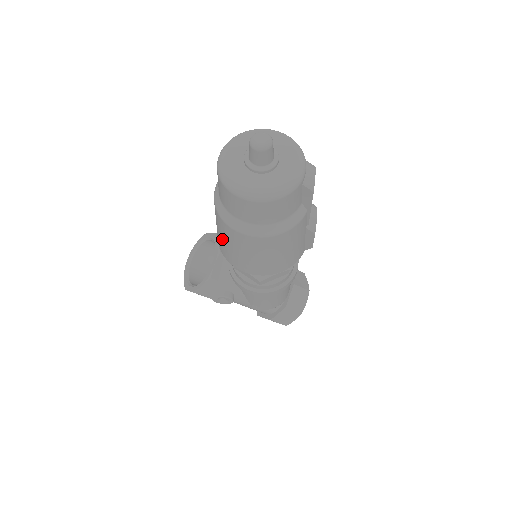
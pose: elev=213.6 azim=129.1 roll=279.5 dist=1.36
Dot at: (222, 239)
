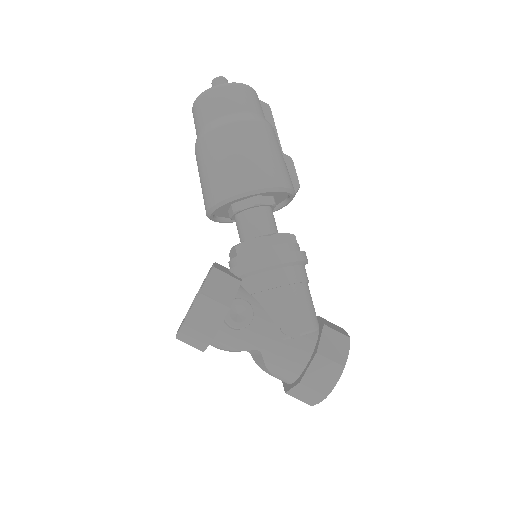
Dot at: (213, 169)
